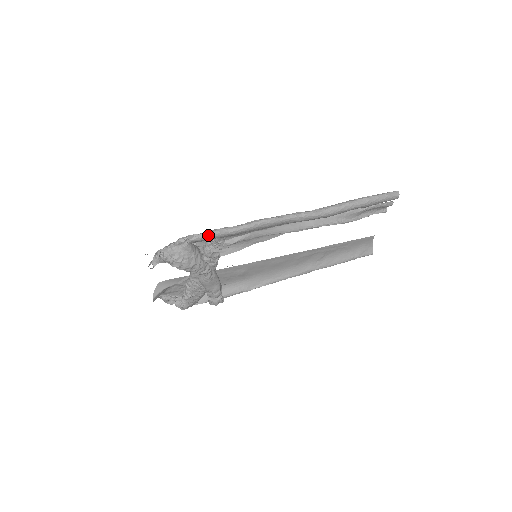
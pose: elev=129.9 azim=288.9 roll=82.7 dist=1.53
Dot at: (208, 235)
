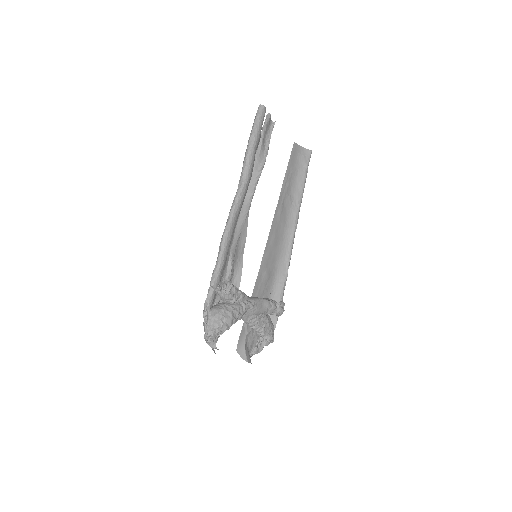
Dot at: (212, 289)
